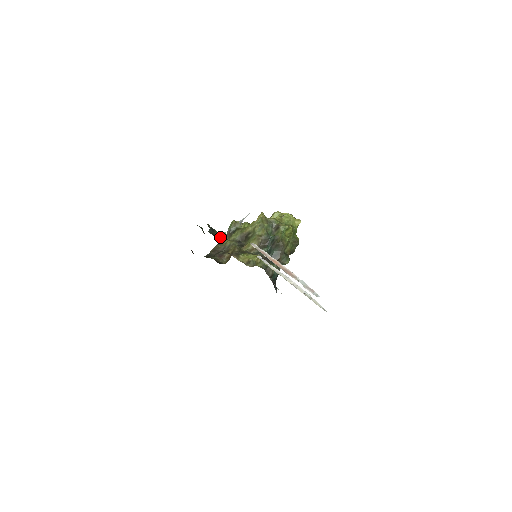
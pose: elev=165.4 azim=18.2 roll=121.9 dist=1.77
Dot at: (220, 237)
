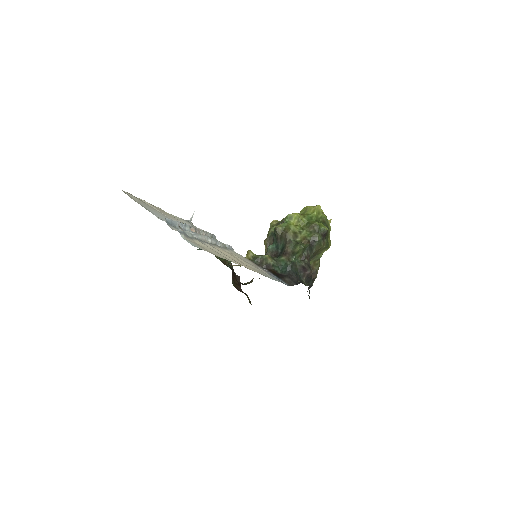
Dot at: occluded
